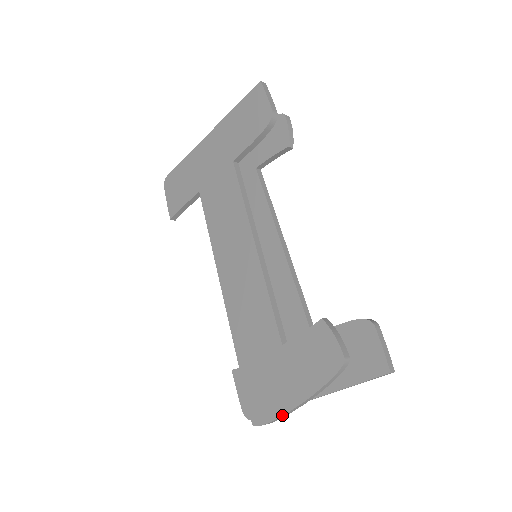
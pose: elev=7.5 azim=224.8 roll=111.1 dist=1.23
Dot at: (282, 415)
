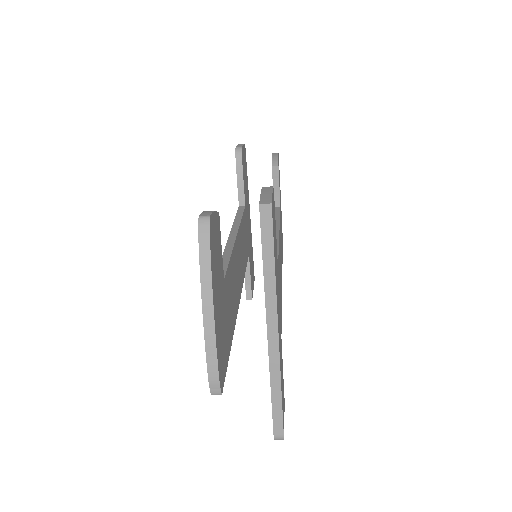
Dot at: (205, 345)
